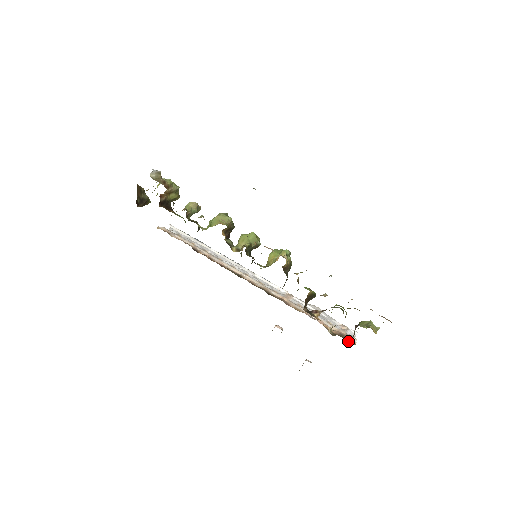
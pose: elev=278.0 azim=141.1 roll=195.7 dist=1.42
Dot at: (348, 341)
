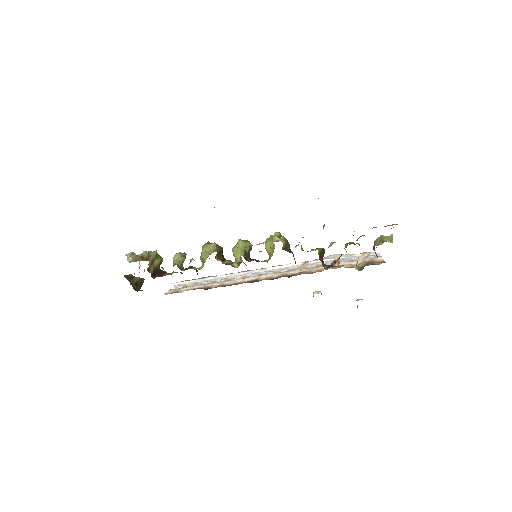
Dot at: (376, 264)
